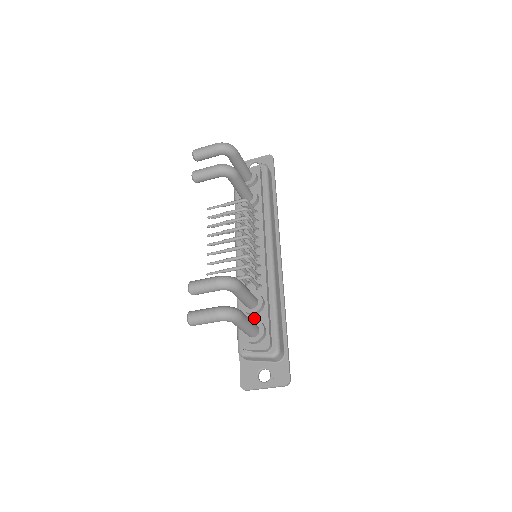
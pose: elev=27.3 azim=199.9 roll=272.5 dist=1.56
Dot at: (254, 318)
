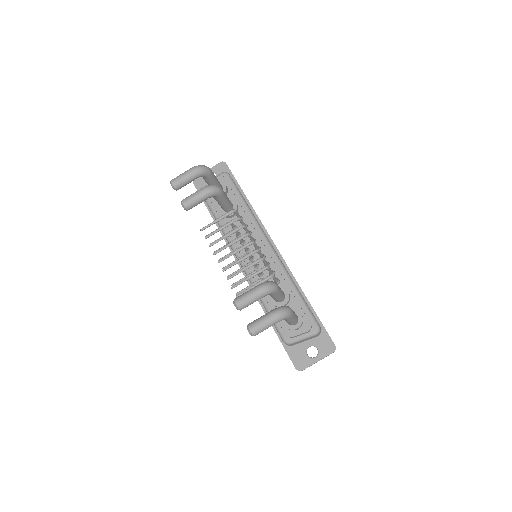
Dot at: occluded
